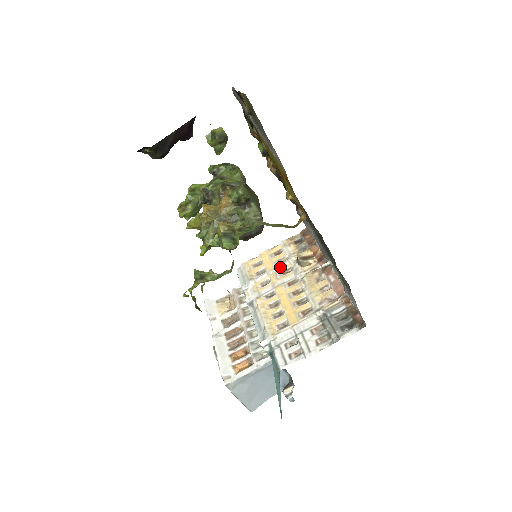
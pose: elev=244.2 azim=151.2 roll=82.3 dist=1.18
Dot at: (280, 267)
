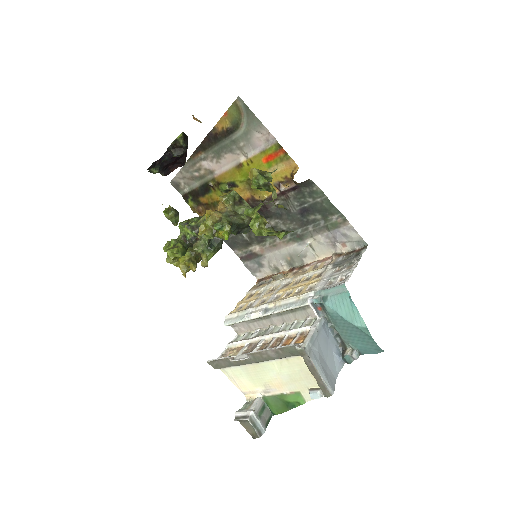
Dot at: (265, 292)
